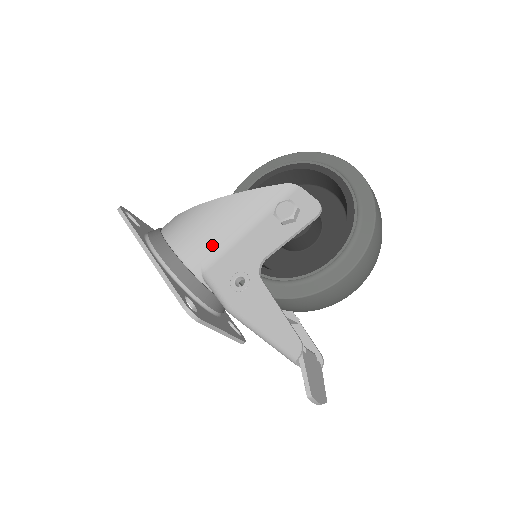
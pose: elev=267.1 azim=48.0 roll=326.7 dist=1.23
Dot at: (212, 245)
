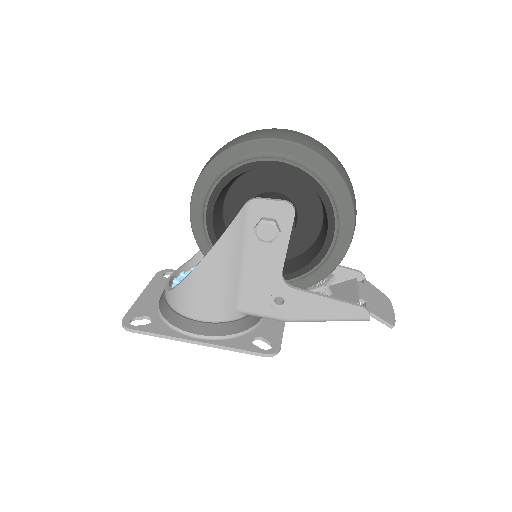
Dot at: (231, 295)
